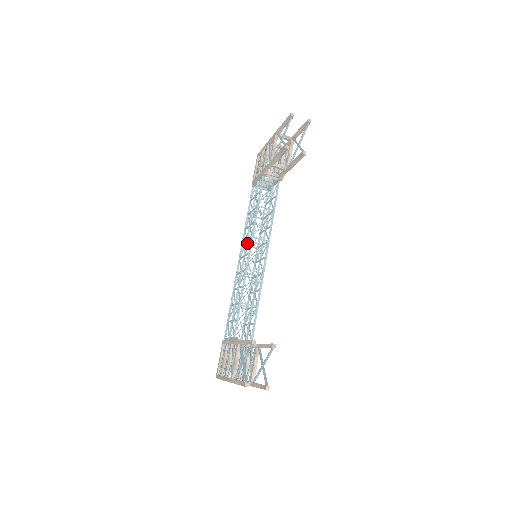
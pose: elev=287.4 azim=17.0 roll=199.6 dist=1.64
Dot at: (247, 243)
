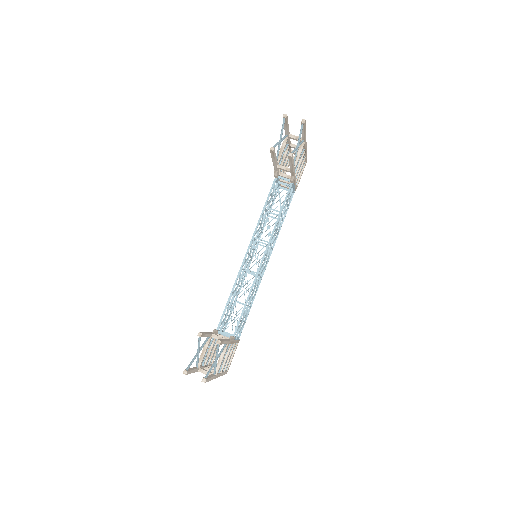
Dot at: (254, 243)
